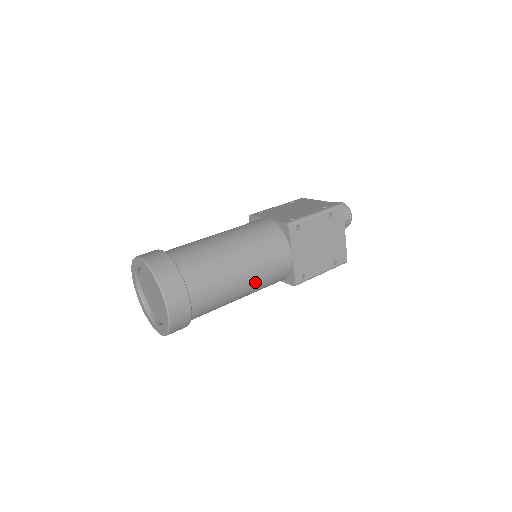
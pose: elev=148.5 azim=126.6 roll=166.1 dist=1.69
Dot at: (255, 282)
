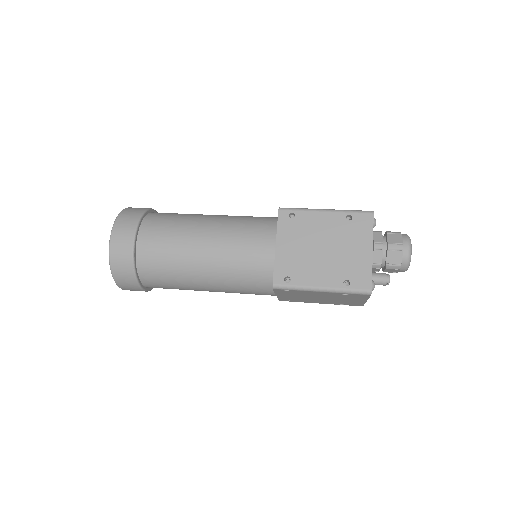
Dot at: (218, 258)
